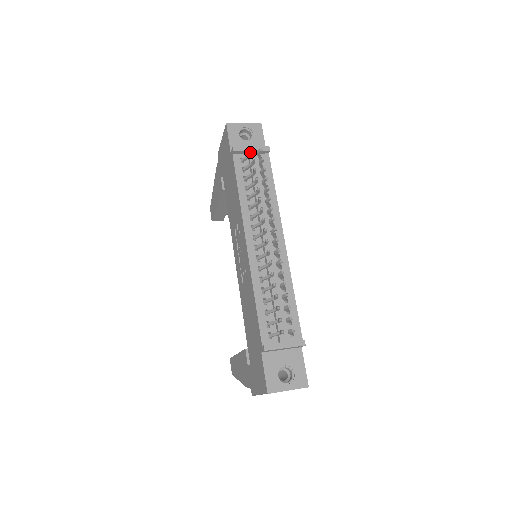
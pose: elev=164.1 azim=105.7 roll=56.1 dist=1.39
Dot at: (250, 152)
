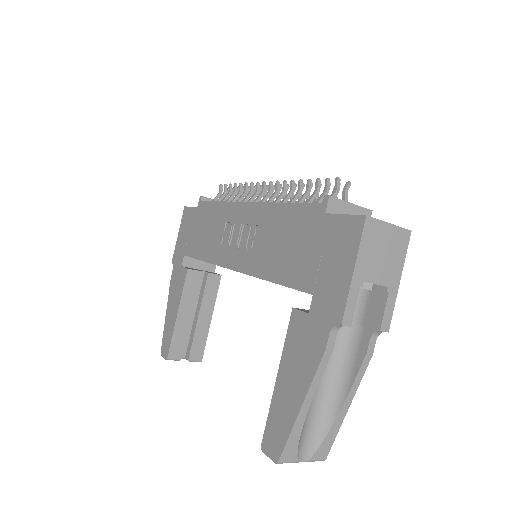
Dot at: (220, 187)
